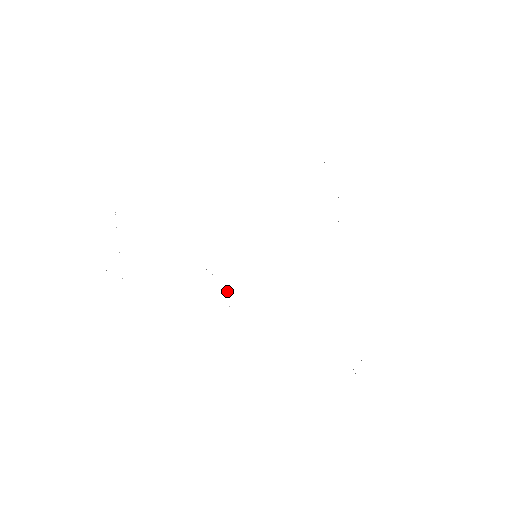
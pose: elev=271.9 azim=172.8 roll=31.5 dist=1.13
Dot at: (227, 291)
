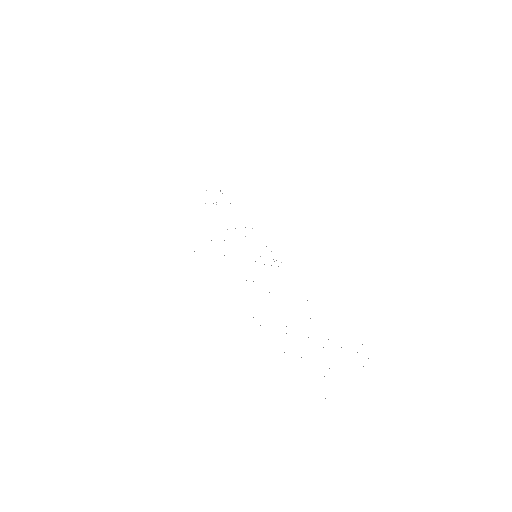
Dot at: occluded
